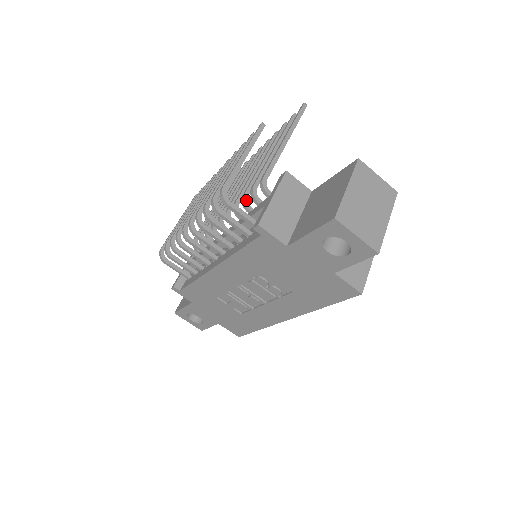
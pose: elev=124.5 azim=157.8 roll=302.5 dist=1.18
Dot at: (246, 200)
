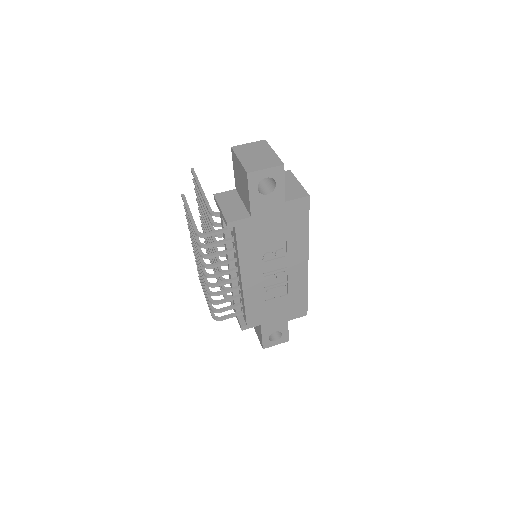
Dot at: occluded
